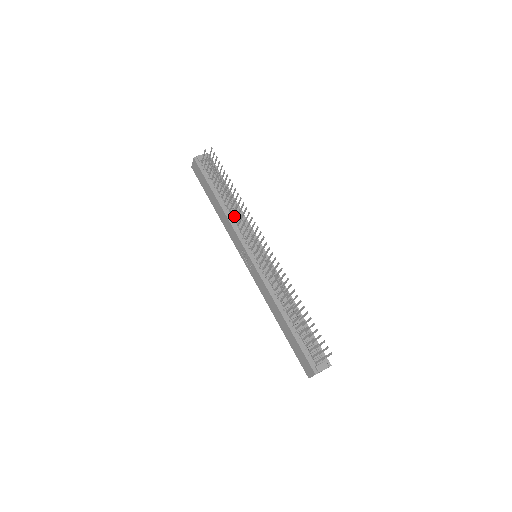
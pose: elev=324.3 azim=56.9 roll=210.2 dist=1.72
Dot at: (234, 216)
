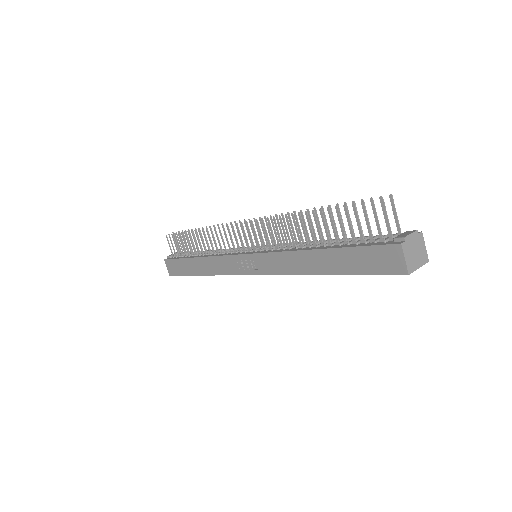
Dot at: (217, 253)
